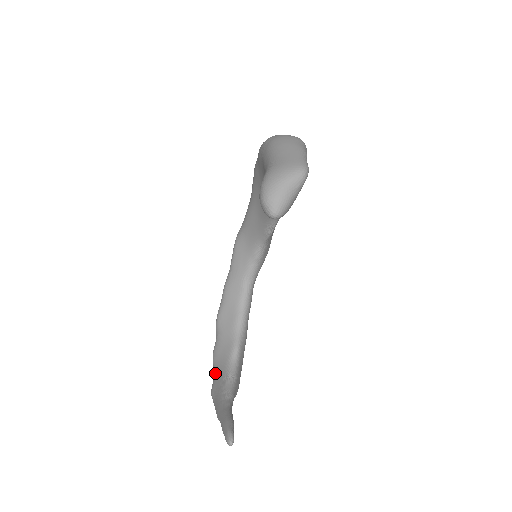
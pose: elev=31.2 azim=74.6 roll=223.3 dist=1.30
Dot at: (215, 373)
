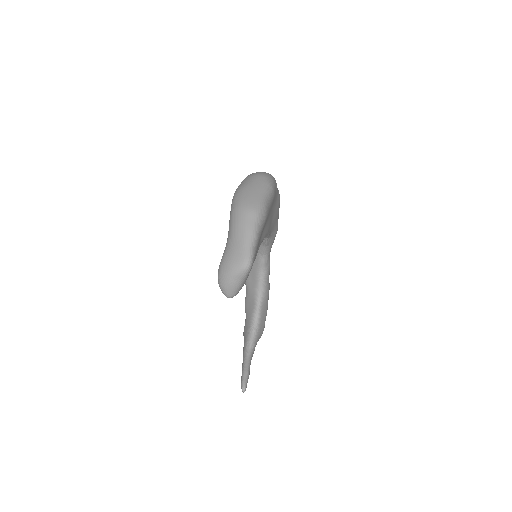
Dot at: (245, 320)
